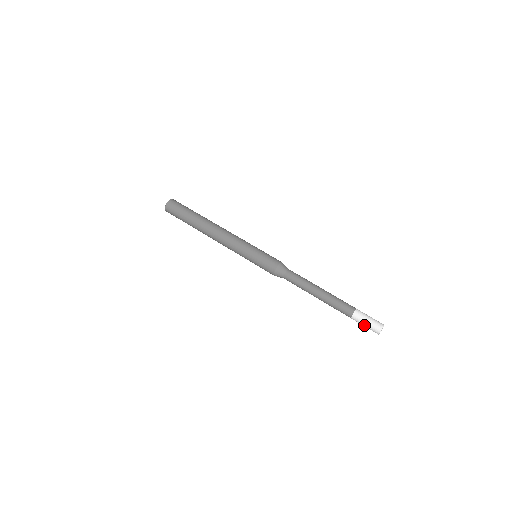
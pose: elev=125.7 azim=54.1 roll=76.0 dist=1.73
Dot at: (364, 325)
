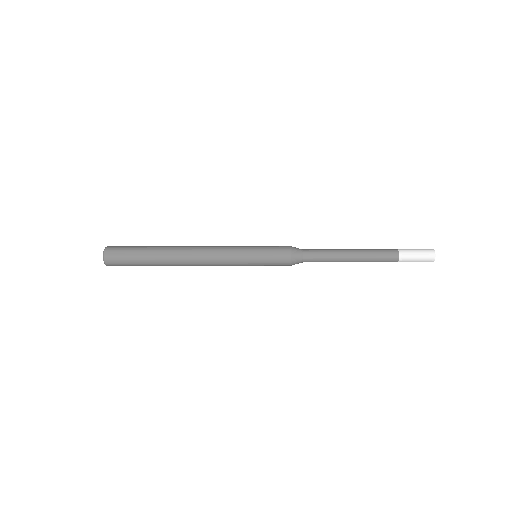
Dot at: (416, 259)
